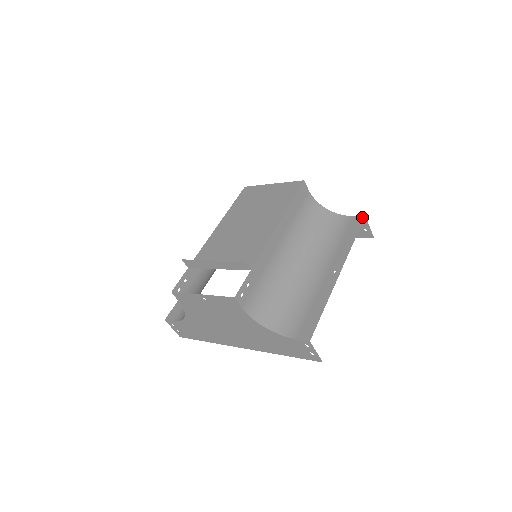
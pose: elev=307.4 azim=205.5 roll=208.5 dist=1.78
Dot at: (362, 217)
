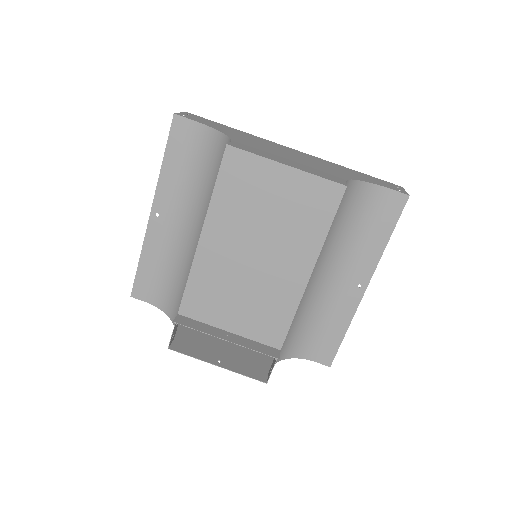
Dot at: (405, 198)
